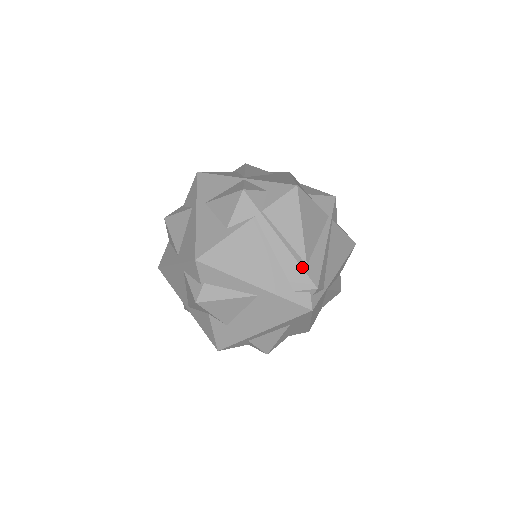
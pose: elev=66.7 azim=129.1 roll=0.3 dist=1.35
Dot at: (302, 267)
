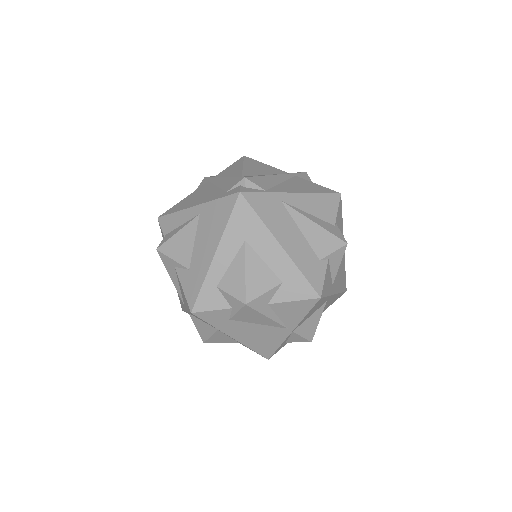
Dot at: (235, 177)
